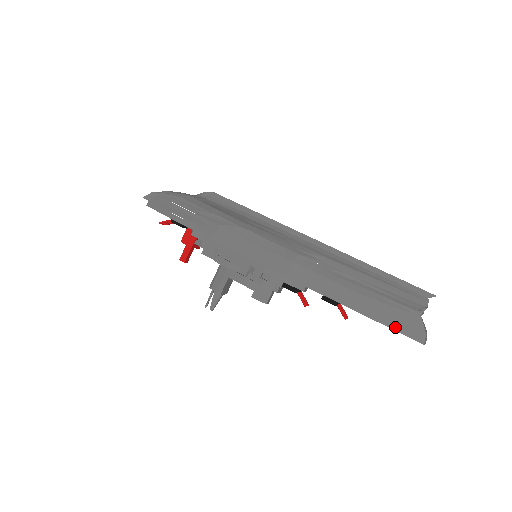
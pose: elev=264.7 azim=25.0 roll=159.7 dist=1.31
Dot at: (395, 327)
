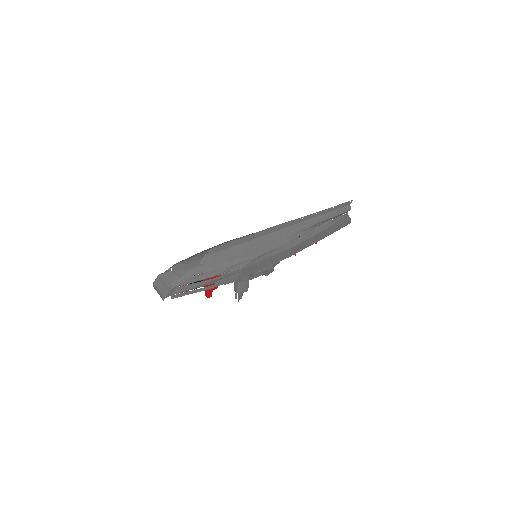
Dot at: (339, 228)
